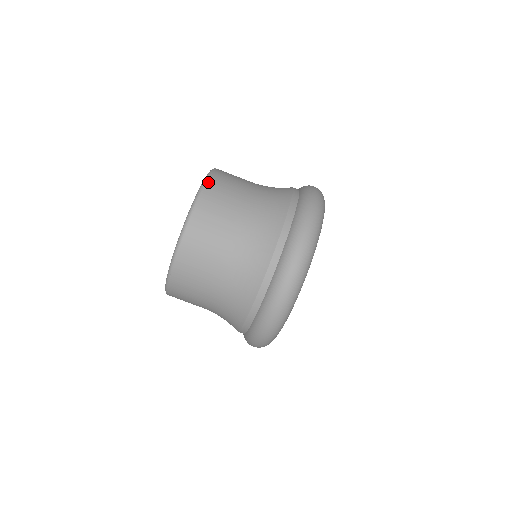
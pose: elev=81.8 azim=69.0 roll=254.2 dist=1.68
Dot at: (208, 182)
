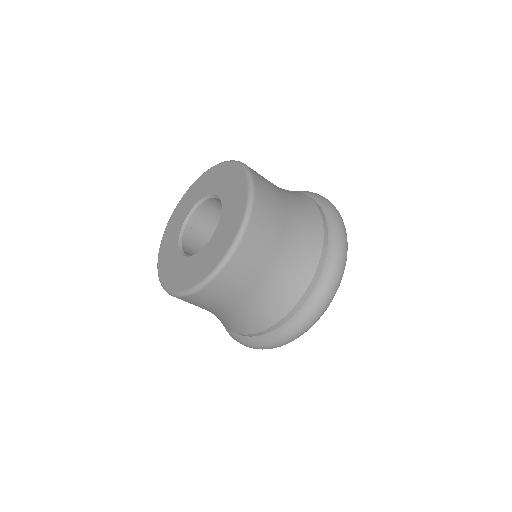
Dot at: (239, 247)
